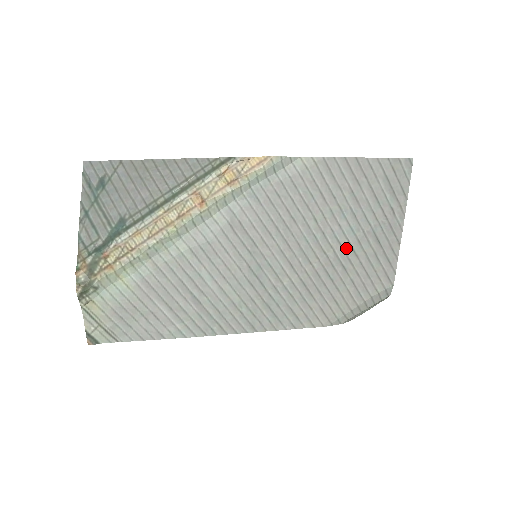
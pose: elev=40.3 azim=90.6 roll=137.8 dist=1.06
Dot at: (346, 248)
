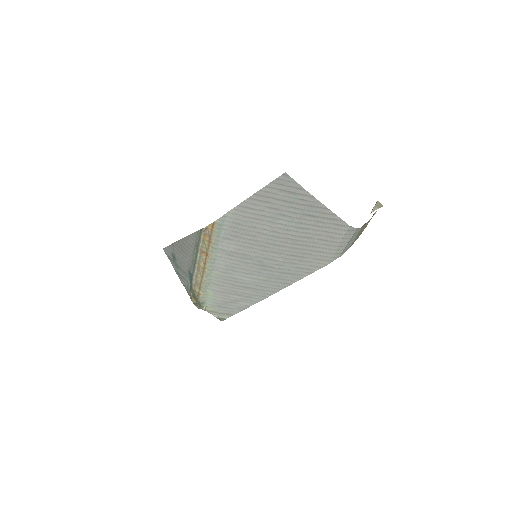
Dot at: (296, 230)
